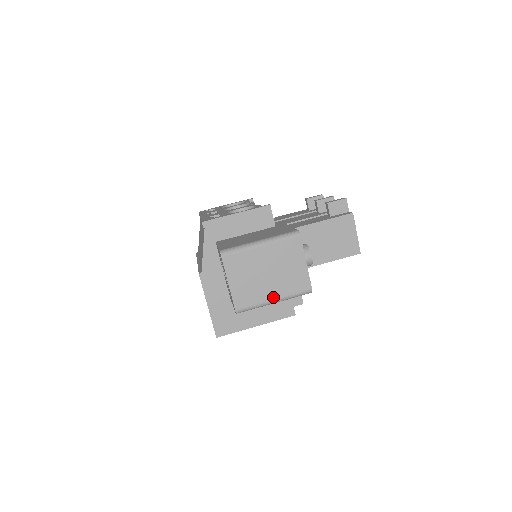
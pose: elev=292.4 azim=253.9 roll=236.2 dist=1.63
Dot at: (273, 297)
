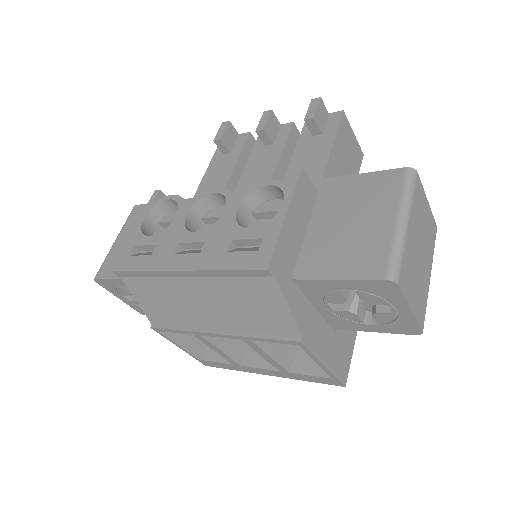
Dot at: (429, 274)
